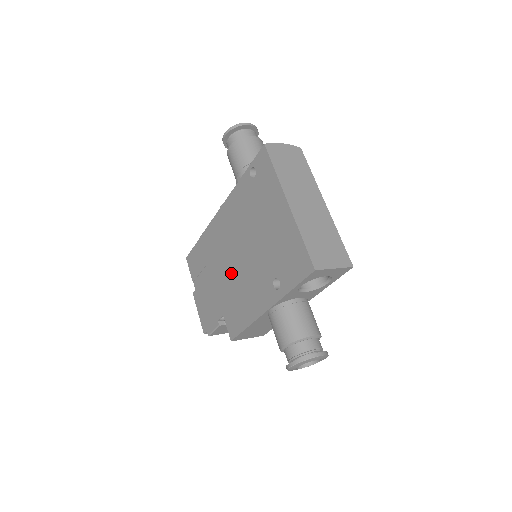
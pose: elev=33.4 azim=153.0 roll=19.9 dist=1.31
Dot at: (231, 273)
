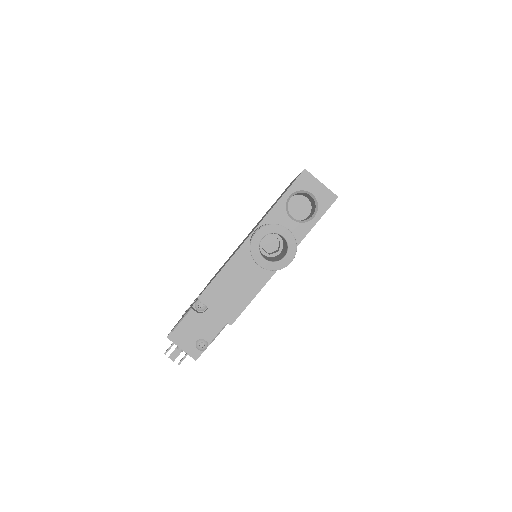
Dot at: occluded
